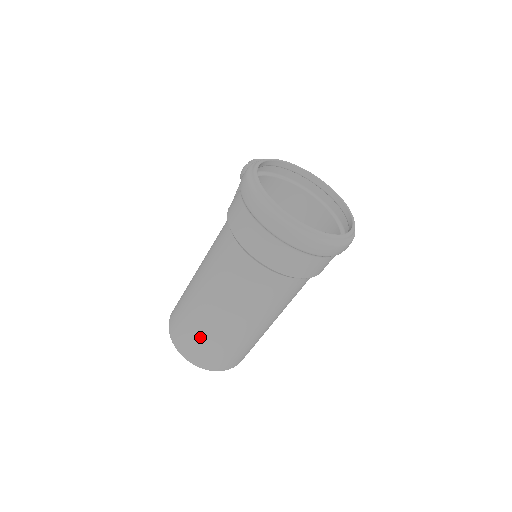
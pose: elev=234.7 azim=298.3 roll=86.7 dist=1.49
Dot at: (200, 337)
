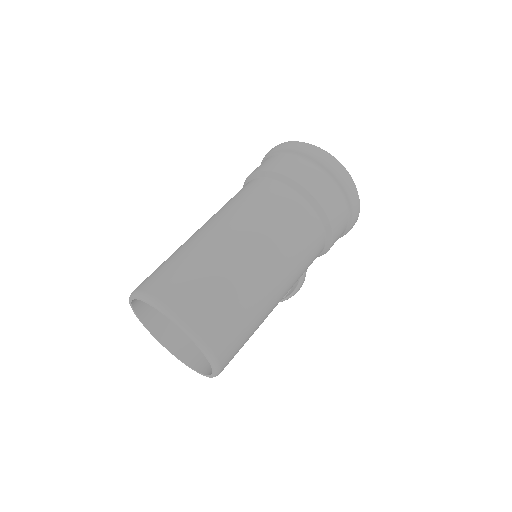
Dot at: (184, 263)
